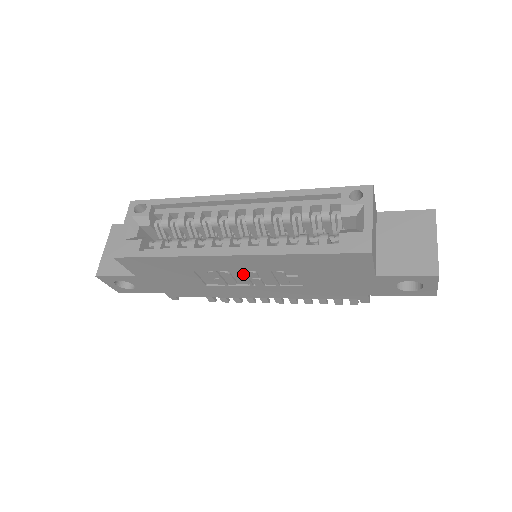
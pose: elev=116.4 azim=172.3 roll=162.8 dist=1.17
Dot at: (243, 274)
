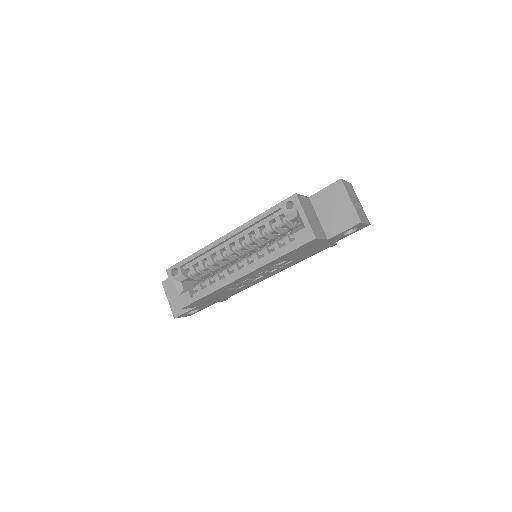
Dot at: (255, 276)
